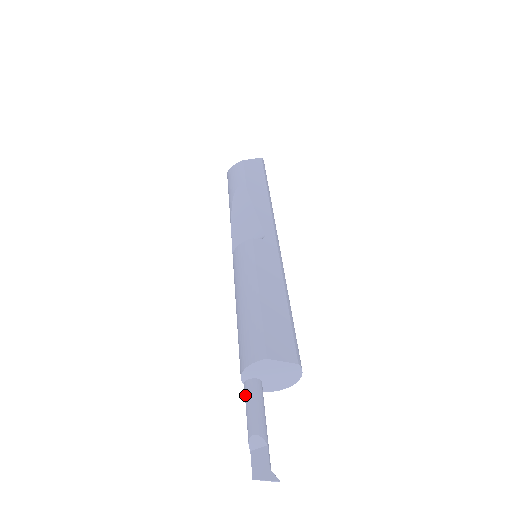
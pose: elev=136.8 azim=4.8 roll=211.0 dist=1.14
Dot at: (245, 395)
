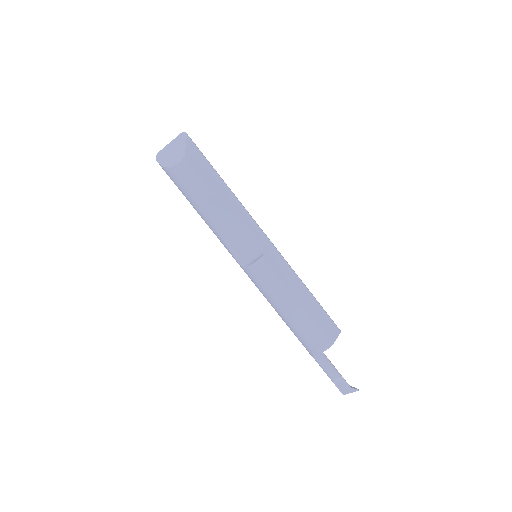
Dot at: (317, 361)
